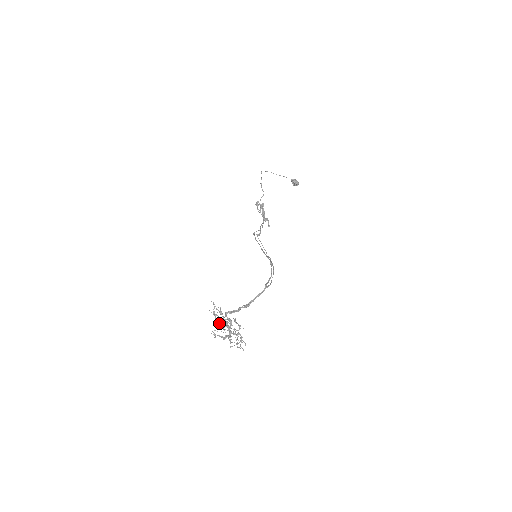
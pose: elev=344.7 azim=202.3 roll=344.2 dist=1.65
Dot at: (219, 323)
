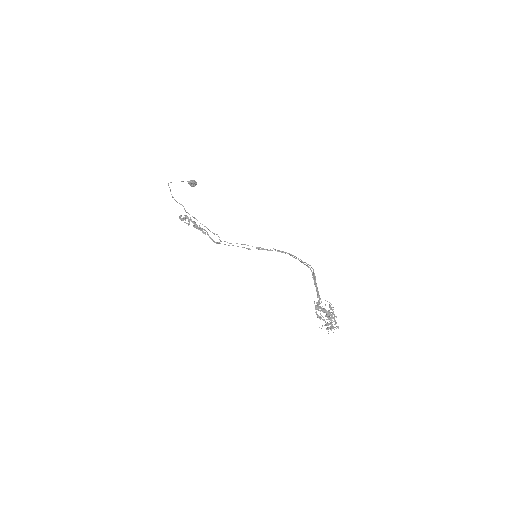
Dot at: (321, 317)
